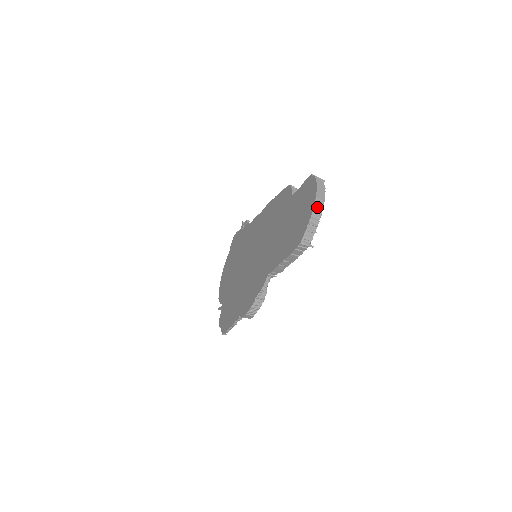
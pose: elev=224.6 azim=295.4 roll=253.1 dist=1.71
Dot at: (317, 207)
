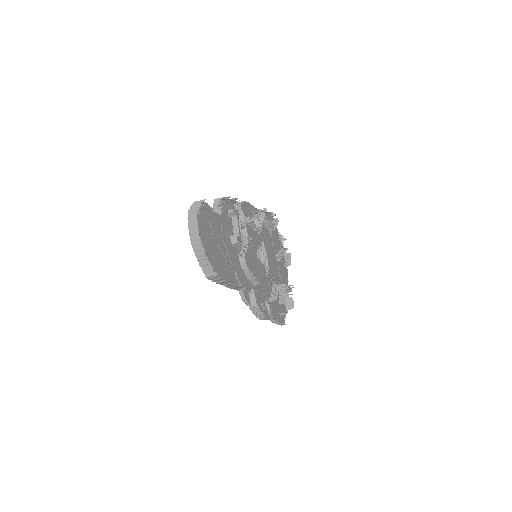
Dot at: (194, 243)
